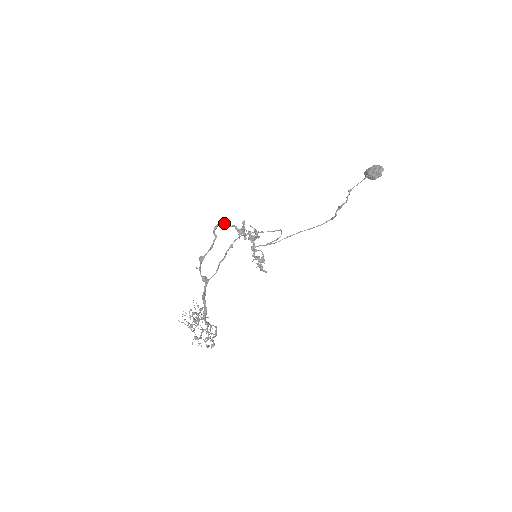
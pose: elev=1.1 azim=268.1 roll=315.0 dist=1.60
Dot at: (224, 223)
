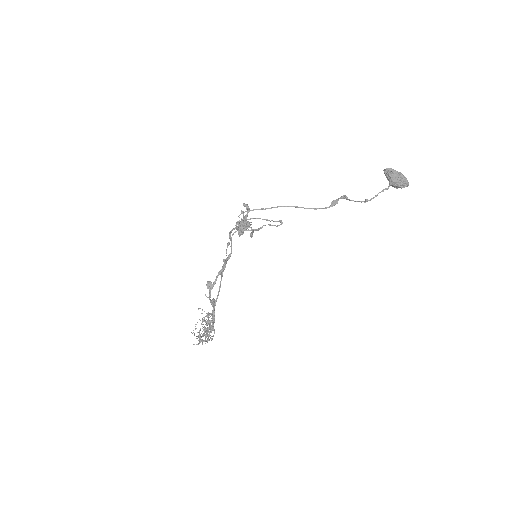
Dot at: occluded
